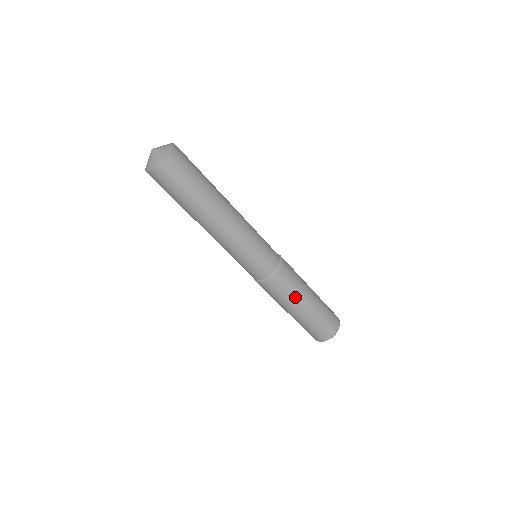
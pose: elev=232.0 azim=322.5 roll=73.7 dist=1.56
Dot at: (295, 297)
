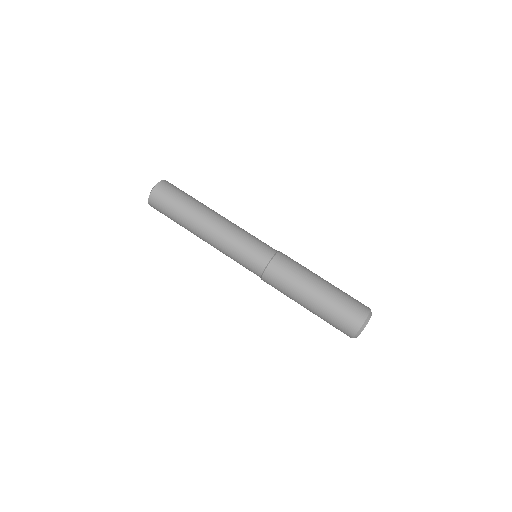
Dot at: (306, 274)
